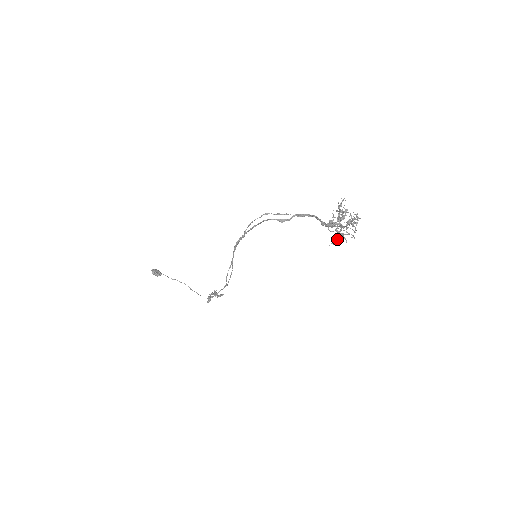
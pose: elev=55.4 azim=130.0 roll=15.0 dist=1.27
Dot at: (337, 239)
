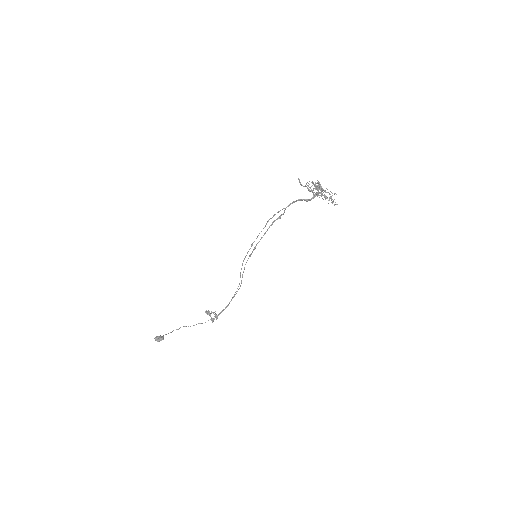
Dot at: (332, 201)
